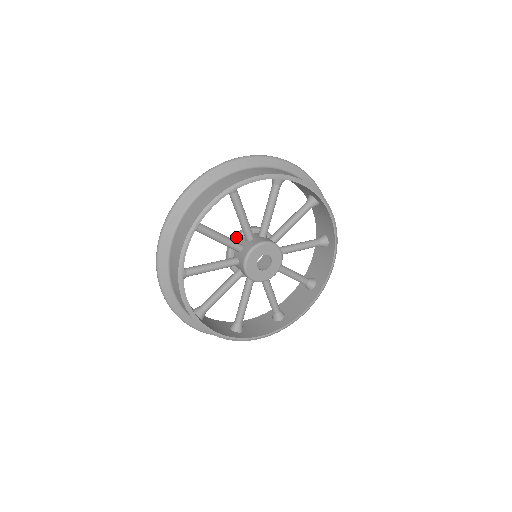
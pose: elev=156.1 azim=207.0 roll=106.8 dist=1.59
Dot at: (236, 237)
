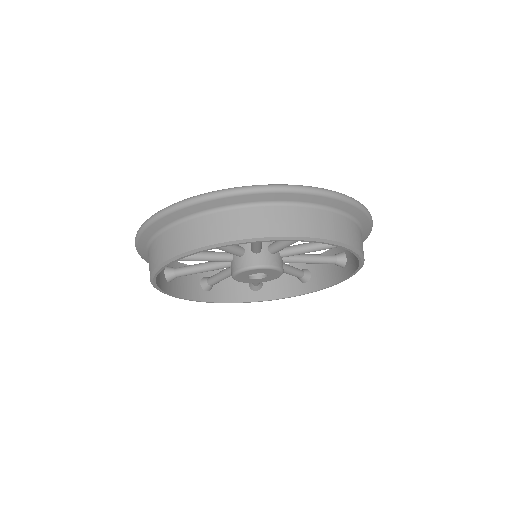
Dot at: occluded
